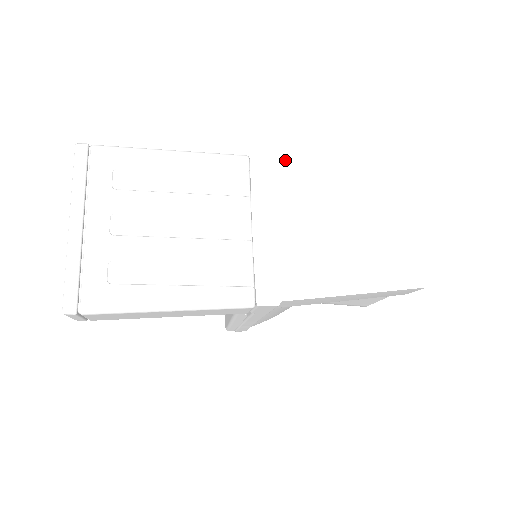
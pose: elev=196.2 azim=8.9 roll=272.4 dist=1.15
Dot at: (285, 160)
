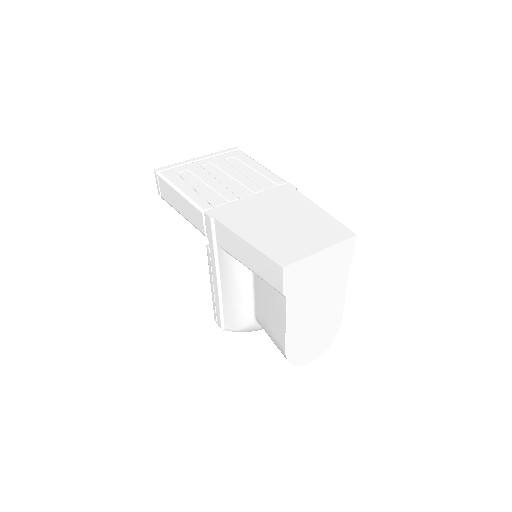
Dot at: (300, 192)
